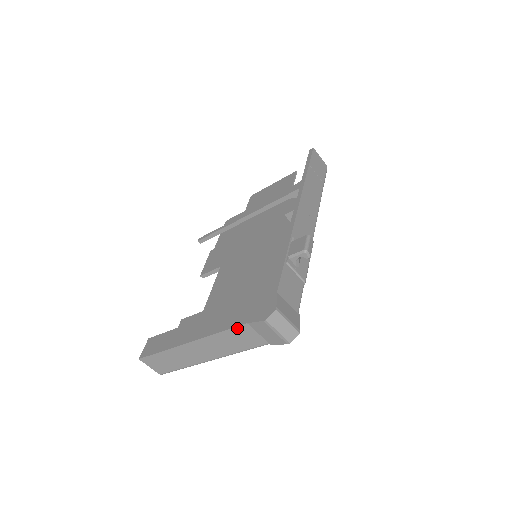
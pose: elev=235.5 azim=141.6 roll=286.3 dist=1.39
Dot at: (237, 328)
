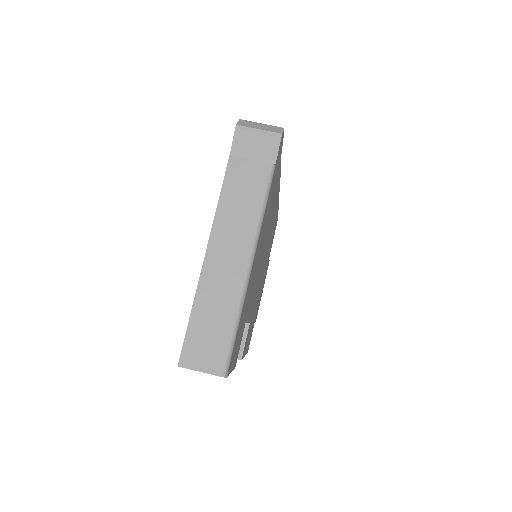
Dot at: (228, 173)
